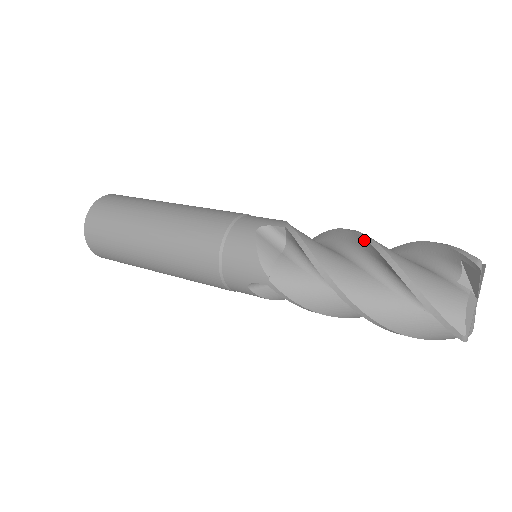
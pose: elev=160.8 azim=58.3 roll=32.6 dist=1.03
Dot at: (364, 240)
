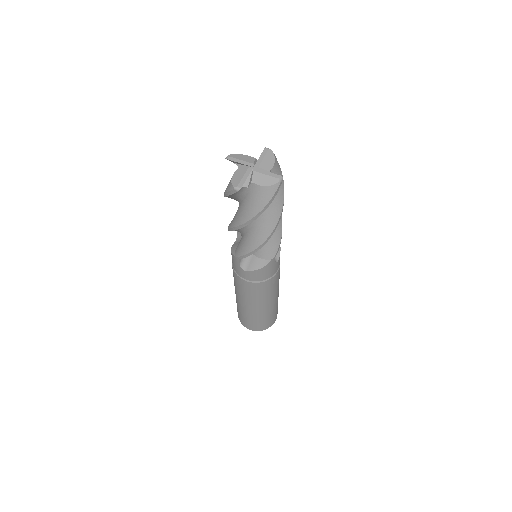
Dot at: occluded
